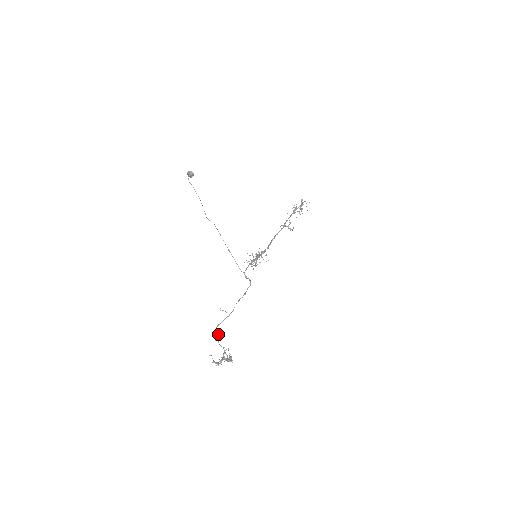
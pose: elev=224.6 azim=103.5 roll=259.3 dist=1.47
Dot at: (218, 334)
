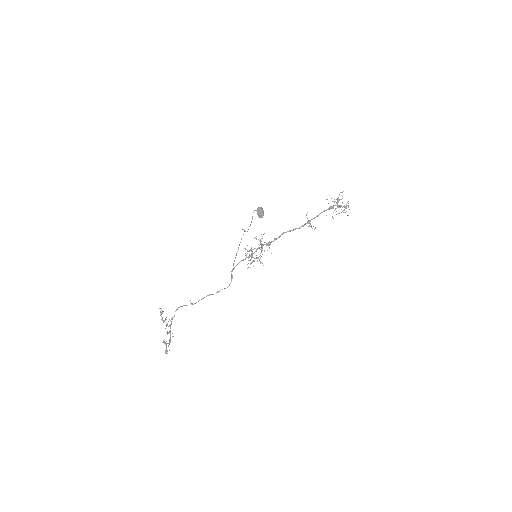
Dot at: occluded
